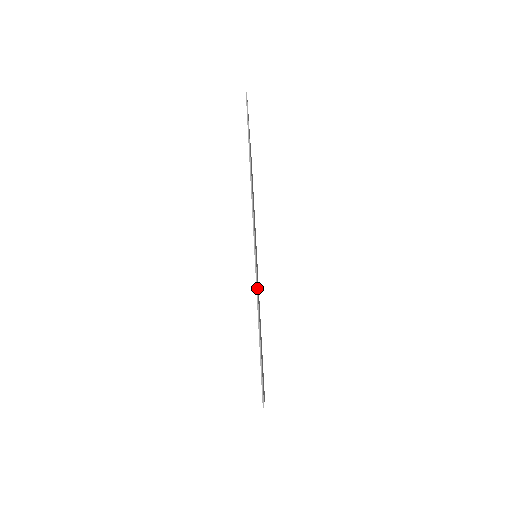
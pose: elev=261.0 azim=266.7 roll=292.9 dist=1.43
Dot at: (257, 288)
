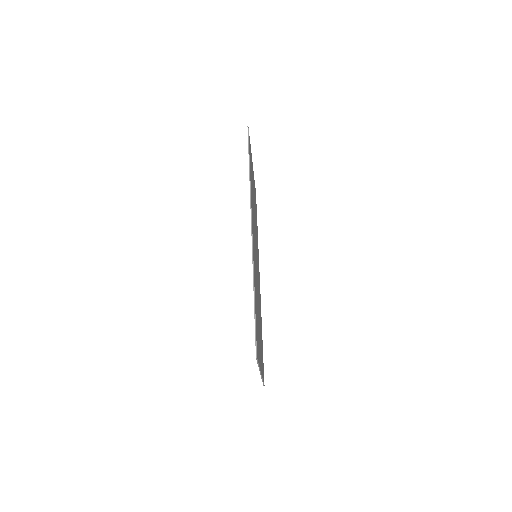
Dot at: (253, 264)
